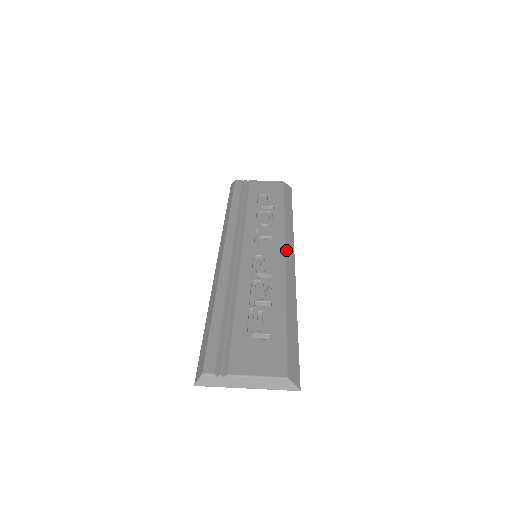
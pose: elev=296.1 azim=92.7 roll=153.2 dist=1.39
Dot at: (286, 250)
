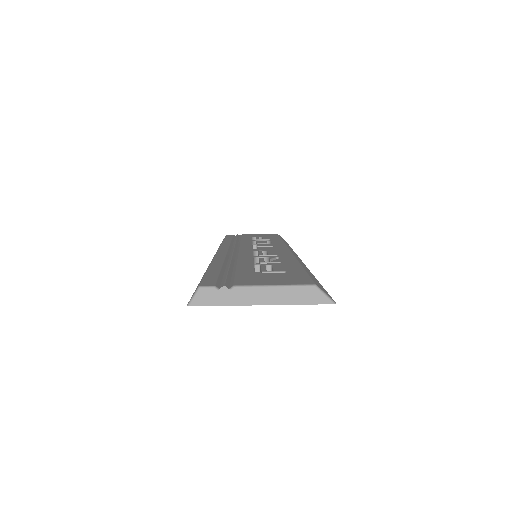
Dot at: occluded
